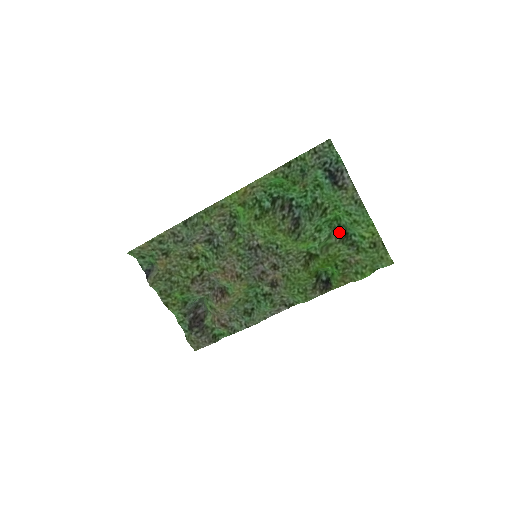
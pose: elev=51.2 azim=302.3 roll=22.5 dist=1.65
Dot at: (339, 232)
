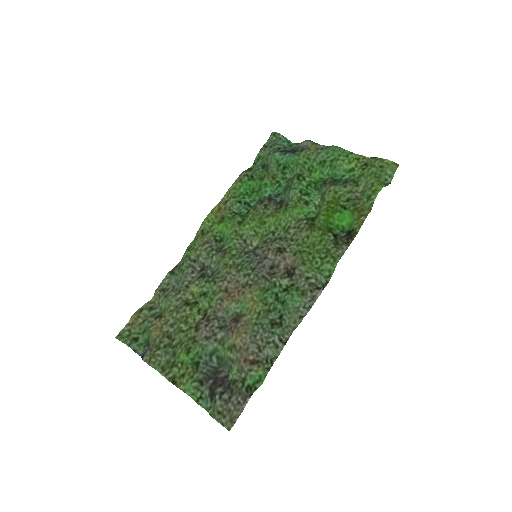
Dot at: (326, 183)
